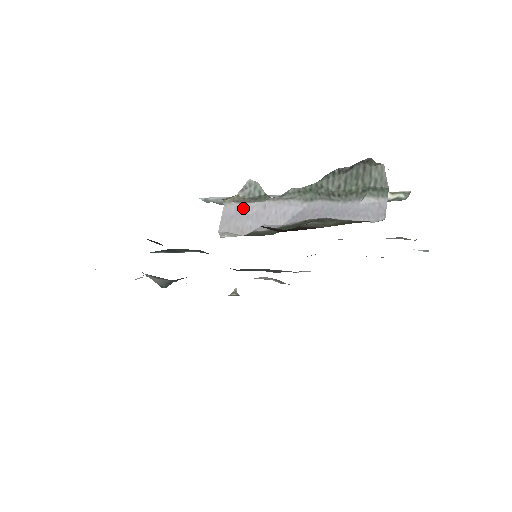
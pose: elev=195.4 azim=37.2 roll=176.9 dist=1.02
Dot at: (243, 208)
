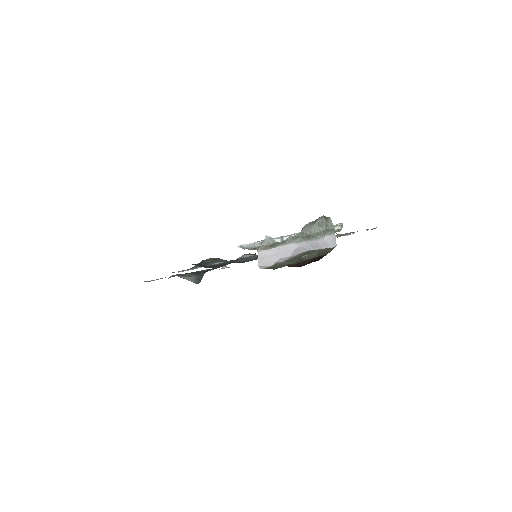
Dot at: (268, 252)
